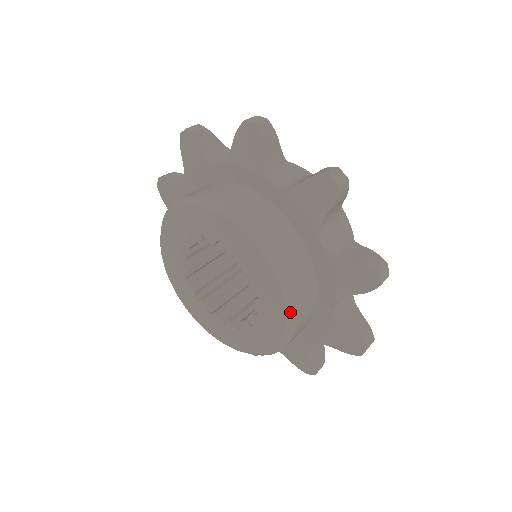
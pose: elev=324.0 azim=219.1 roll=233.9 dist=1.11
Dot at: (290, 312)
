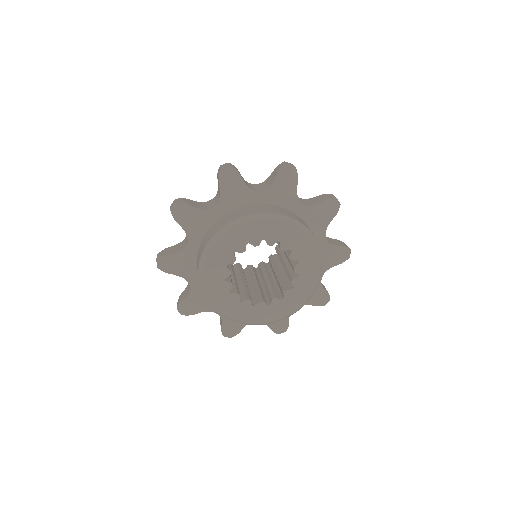
Dot at: (294, 223)
